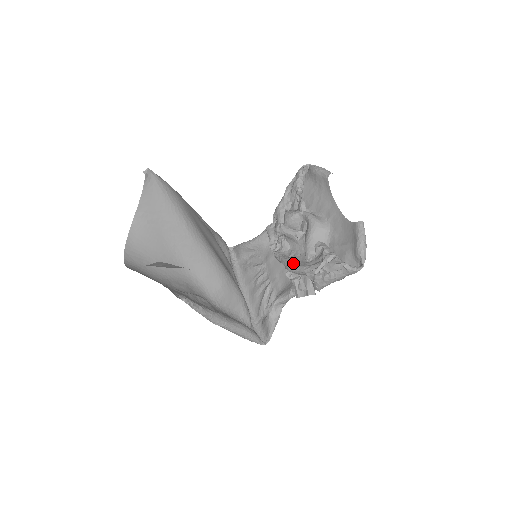
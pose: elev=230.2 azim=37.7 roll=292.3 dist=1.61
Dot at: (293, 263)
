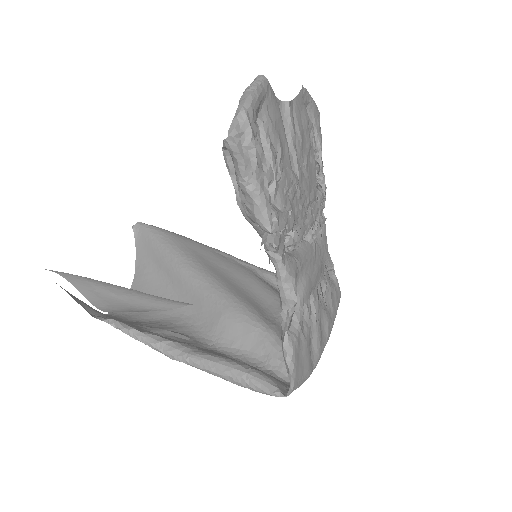
Dot at: occluded
